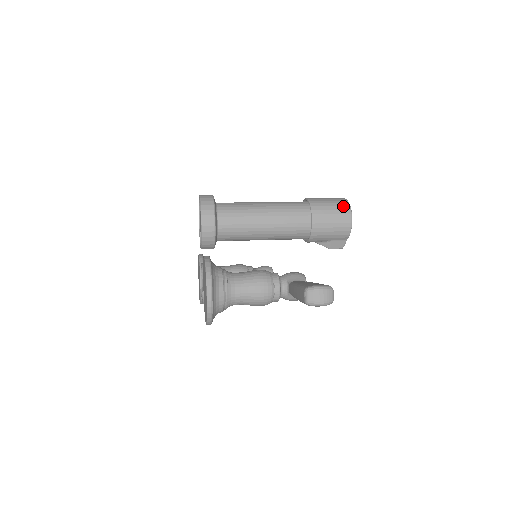
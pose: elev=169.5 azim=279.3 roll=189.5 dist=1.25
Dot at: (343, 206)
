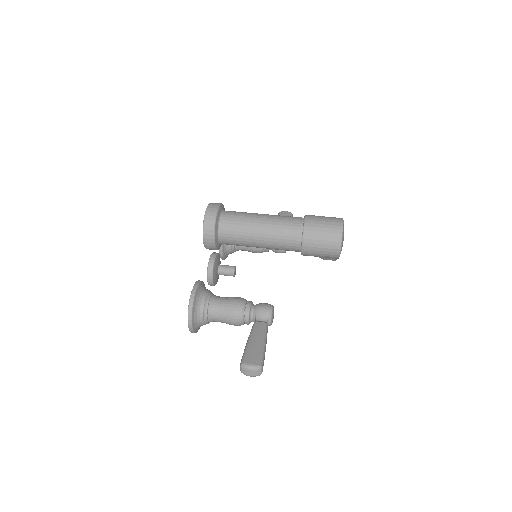
Dot at: (334, 237)
